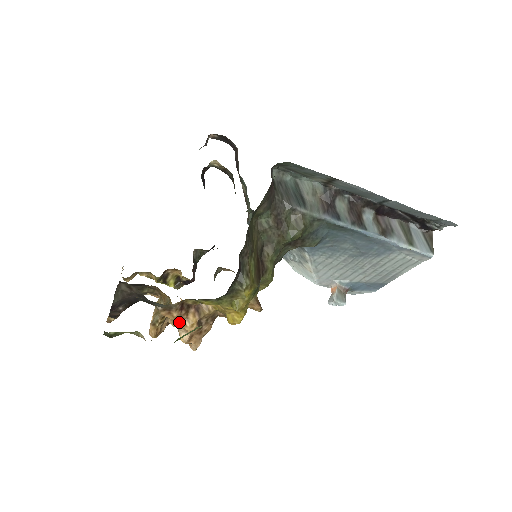
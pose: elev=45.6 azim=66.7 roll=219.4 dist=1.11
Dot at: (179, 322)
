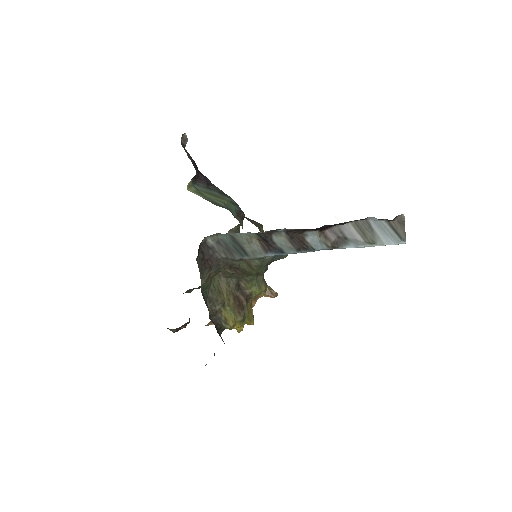
Dot at: occluded
